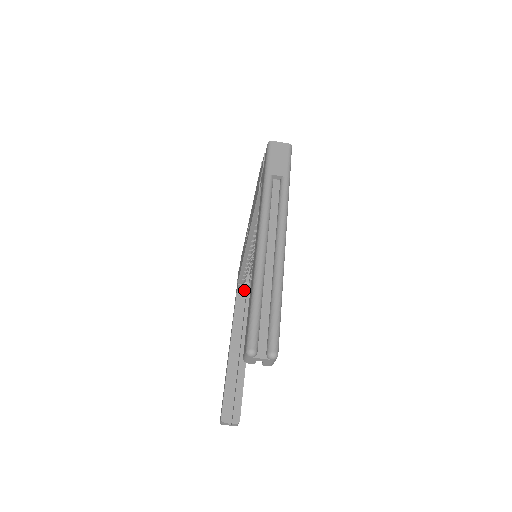
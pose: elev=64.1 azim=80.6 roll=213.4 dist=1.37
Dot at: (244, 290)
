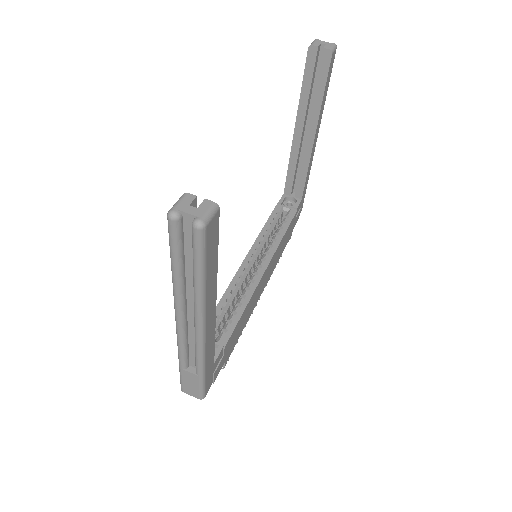
Dot at: occluded
